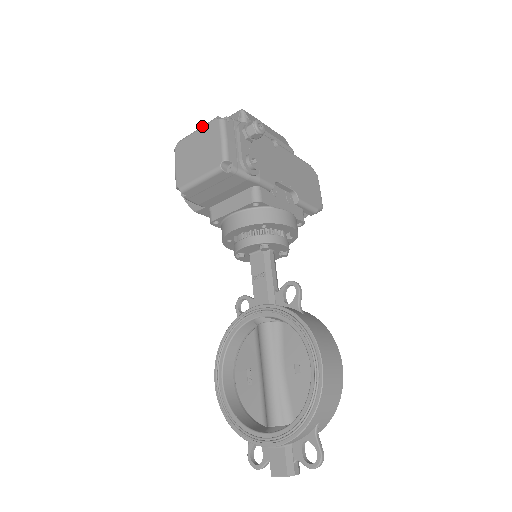
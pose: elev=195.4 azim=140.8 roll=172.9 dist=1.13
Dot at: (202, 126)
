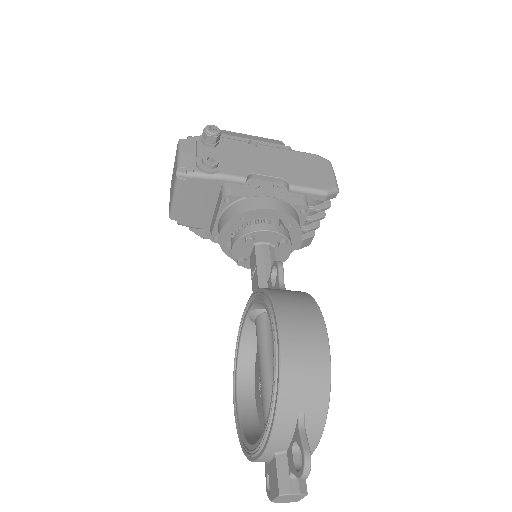
Dot at: (175, 156)
